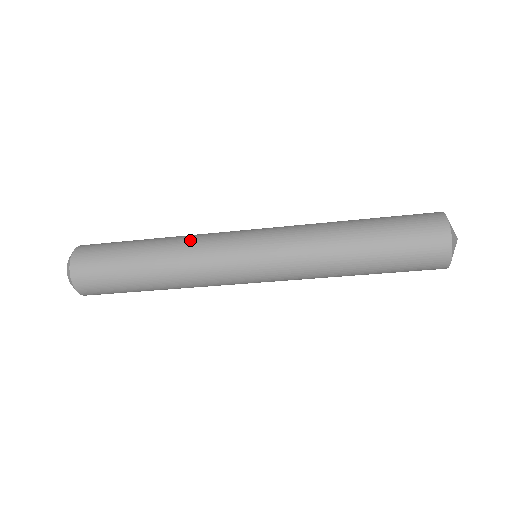
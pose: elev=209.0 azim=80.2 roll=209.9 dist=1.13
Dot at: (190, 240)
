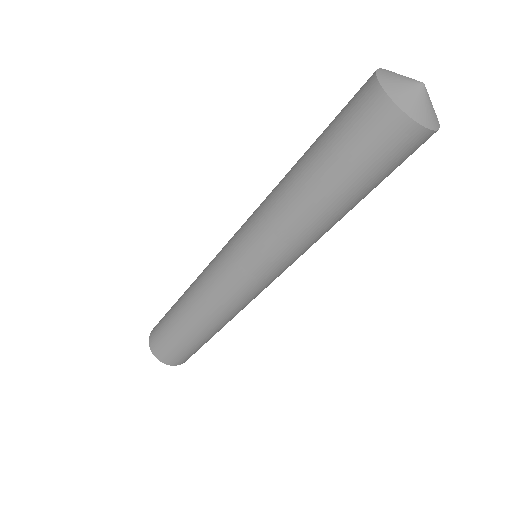
Dot at: occluded
